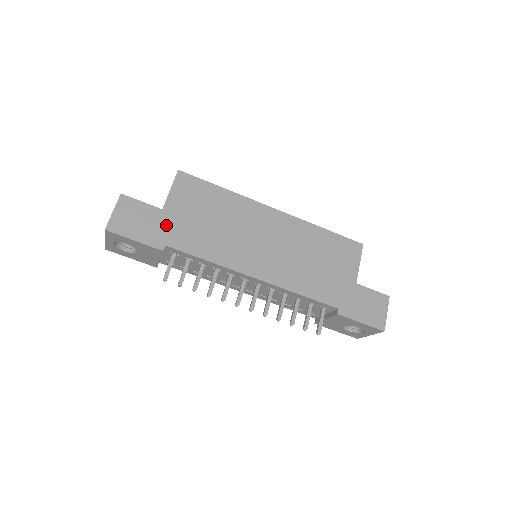
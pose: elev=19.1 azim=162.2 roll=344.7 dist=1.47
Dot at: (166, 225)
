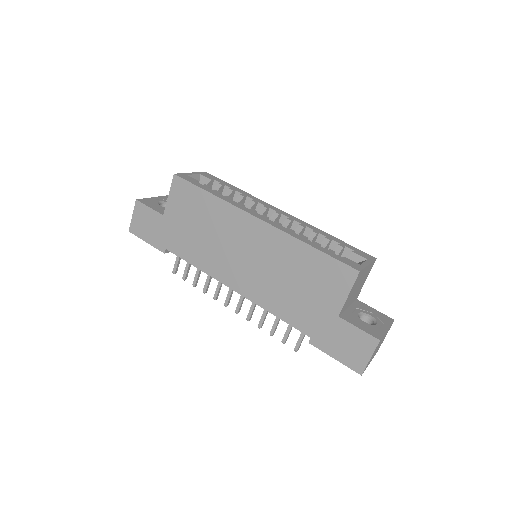
Dot at: (166, 230)
